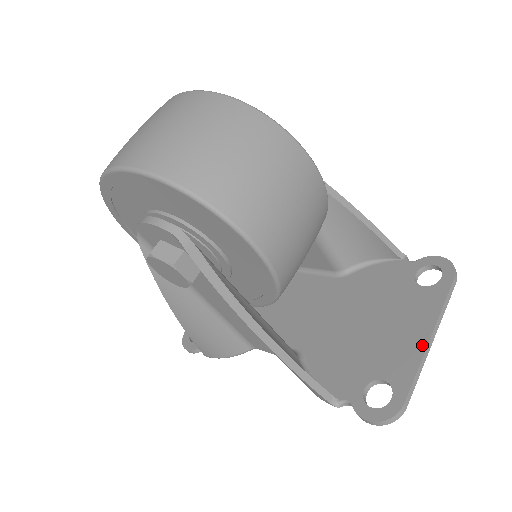
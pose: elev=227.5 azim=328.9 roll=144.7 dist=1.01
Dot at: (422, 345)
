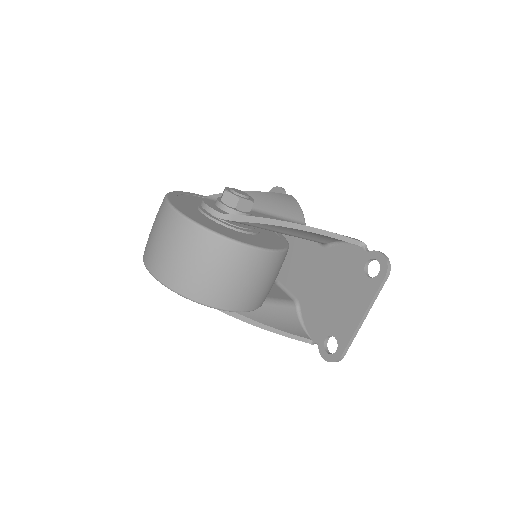
Dot at: (357, 322)
